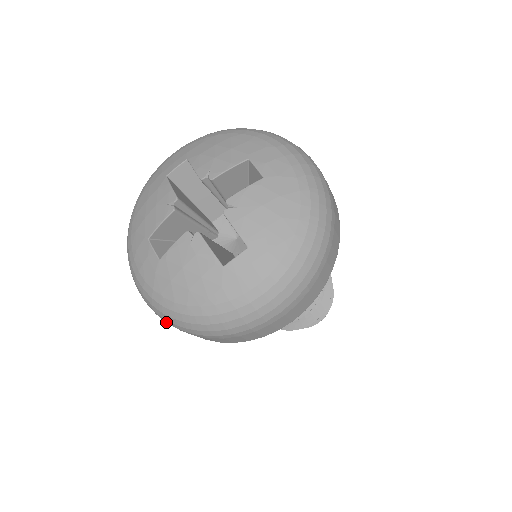
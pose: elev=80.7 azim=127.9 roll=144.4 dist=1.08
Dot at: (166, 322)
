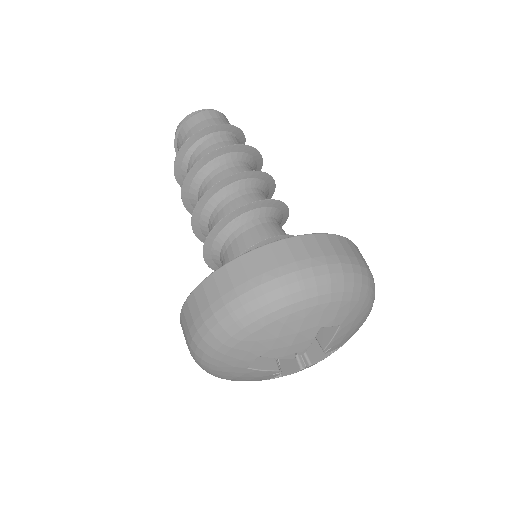
Dot at: occluded
